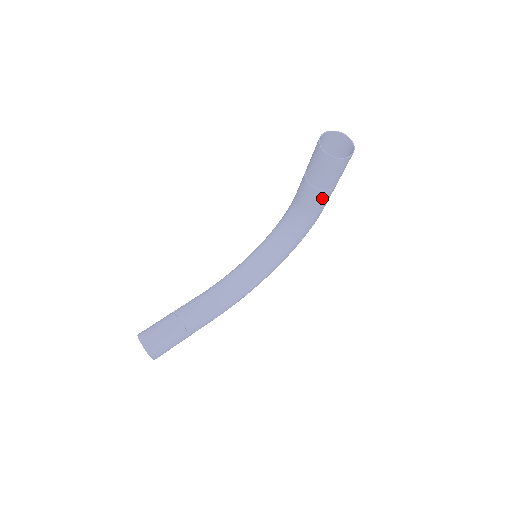
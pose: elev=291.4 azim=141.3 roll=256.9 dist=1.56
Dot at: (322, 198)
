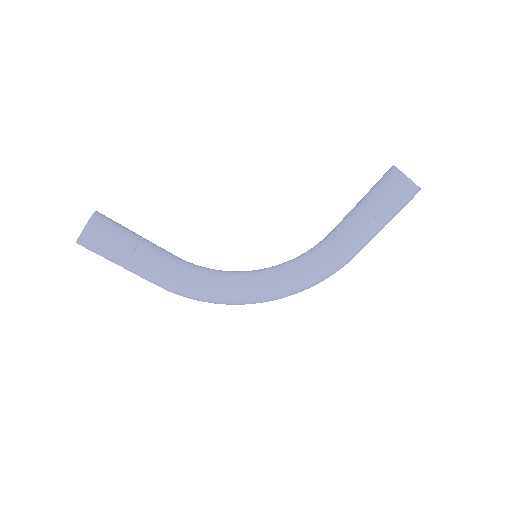
Dot at: (361, 227)
